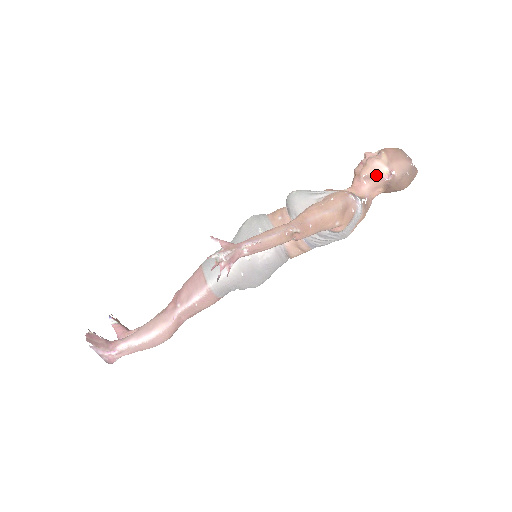
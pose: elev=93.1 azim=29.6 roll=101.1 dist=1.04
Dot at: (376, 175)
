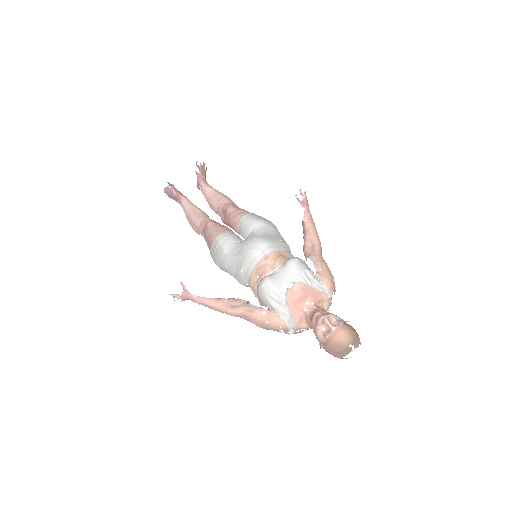
Dot at: (315, 335)
